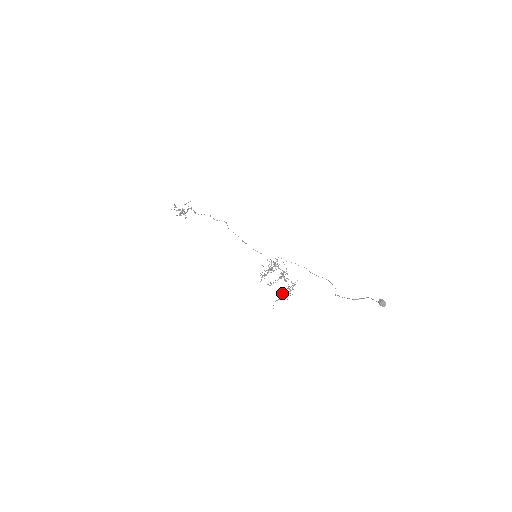
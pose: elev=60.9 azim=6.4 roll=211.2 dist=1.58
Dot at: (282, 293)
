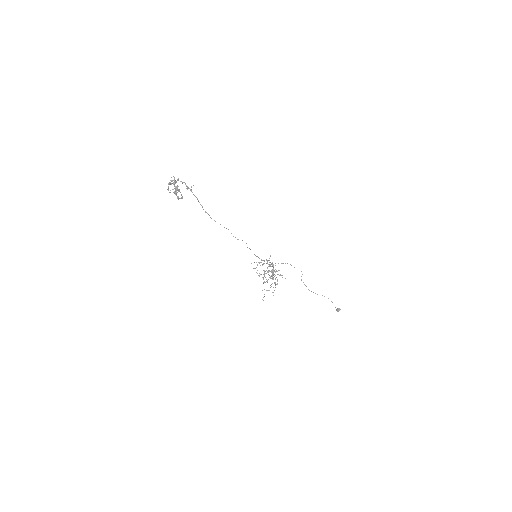
Dot at: (273, 292)
